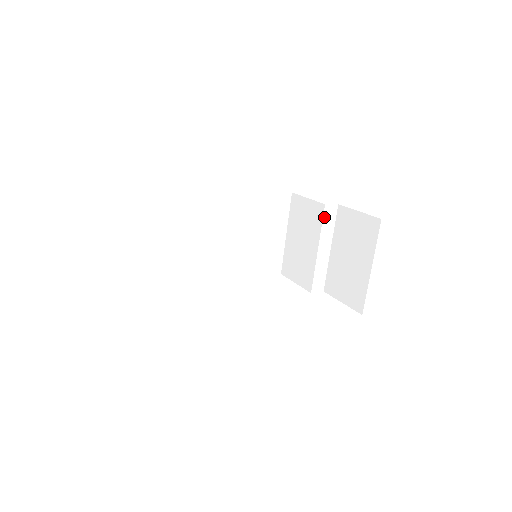
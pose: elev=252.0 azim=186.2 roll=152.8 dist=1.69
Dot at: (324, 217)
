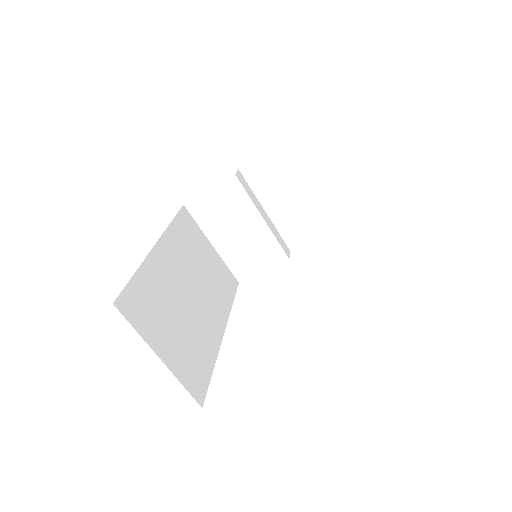
Dot at: (243, 187)
